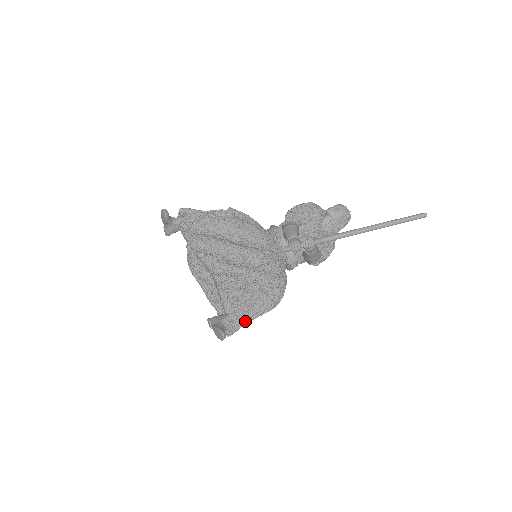
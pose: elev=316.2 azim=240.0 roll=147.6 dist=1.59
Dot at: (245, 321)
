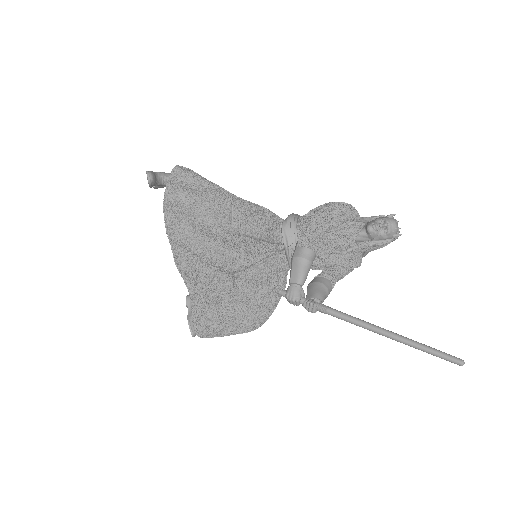
Dot at: occluded
